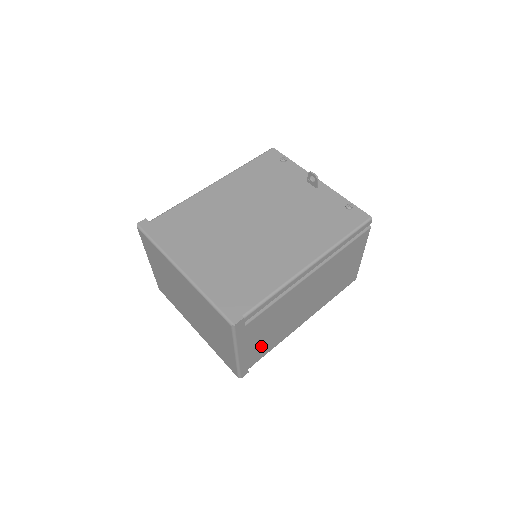
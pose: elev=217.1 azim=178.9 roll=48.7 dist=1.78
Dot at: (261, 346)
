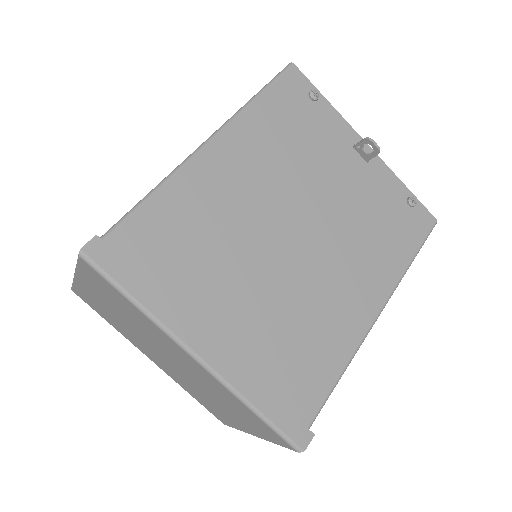
Dot at: occluded
